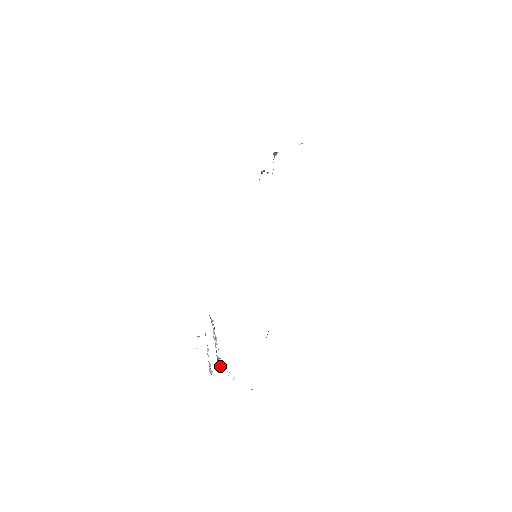
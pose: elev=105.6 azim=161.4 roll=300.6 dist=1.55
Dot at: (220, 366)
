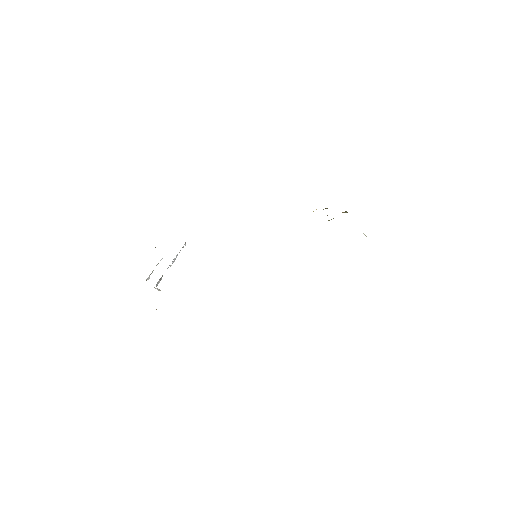
Dot at: (157, 285)
